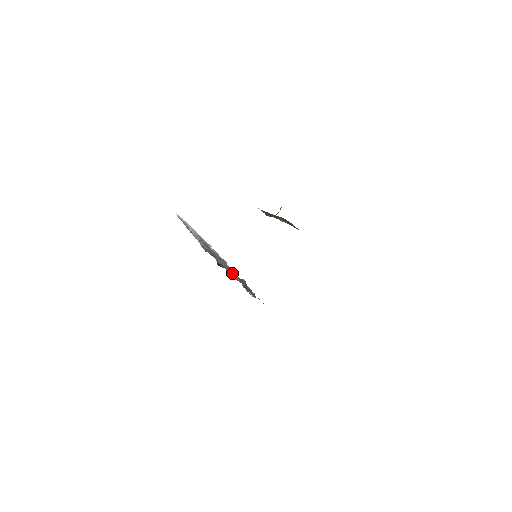
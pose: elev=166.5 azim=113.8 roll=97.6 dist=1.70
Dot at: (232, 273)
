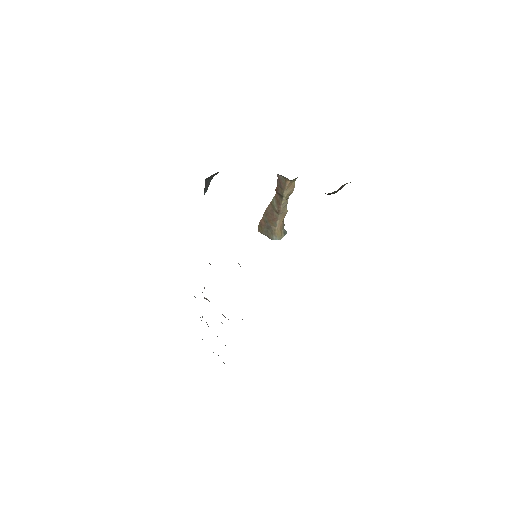
Dot at: occluded
